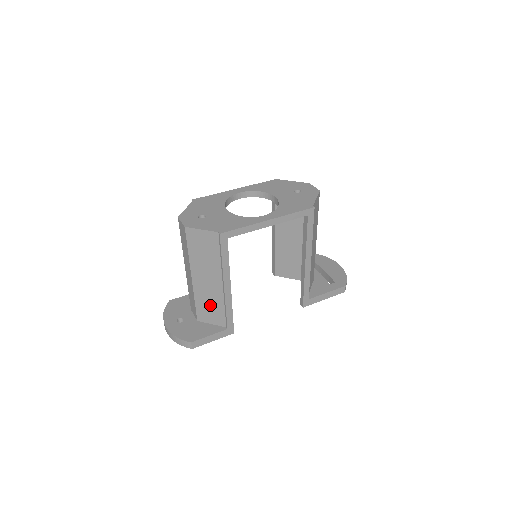
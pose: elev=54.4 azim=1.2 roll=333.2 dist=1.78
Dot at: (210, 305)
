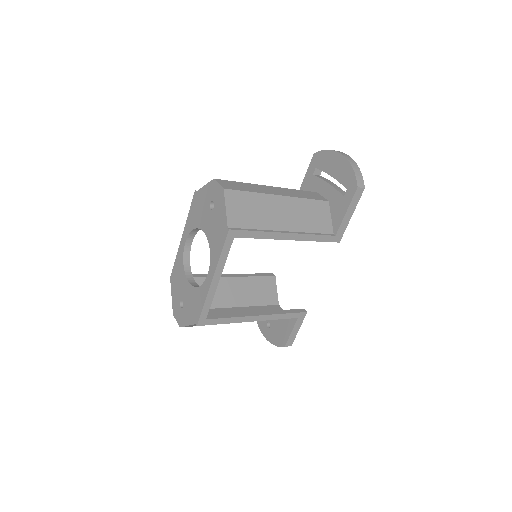
Dot at: occluded
